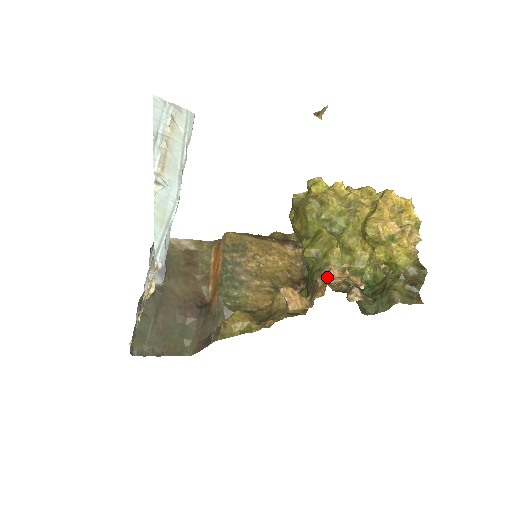
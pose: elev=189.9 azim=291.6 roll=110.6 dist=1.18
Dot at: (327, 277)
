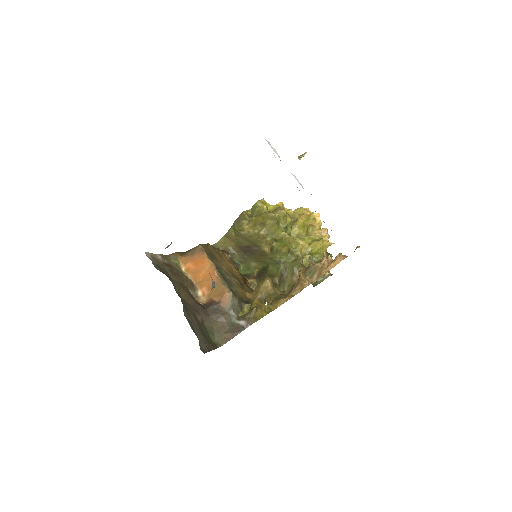
Dot at: (324, 260)
